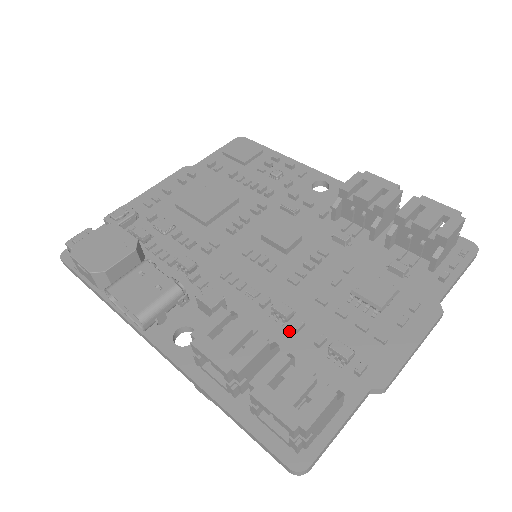
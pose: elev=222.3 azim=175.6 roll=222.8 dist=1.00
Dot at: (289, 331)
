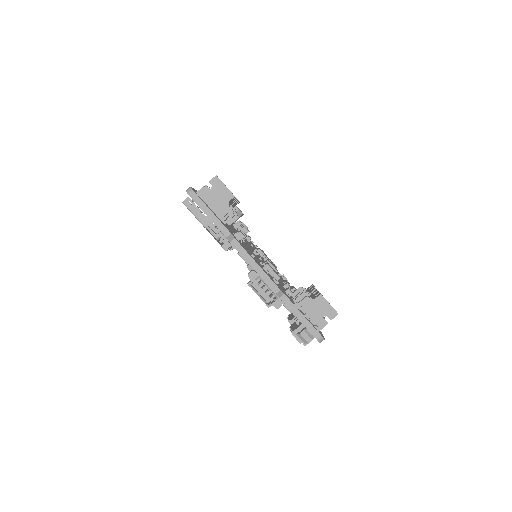
Dot at: occluded
